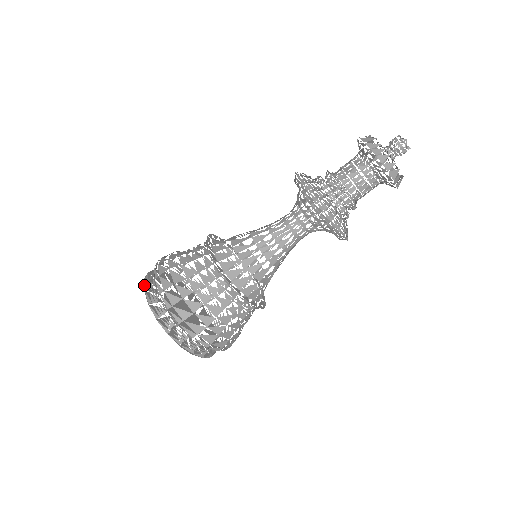
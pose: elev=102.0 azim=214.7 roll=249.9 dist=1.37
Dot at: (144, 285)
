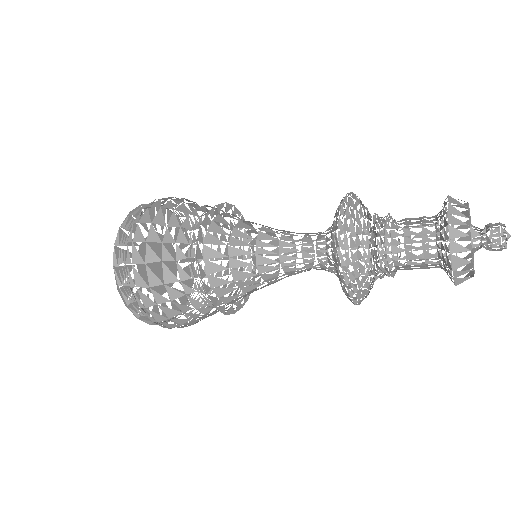
Dot at: (135, 209)
